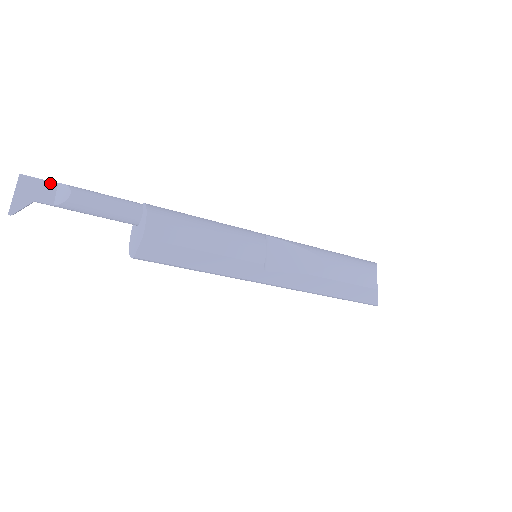
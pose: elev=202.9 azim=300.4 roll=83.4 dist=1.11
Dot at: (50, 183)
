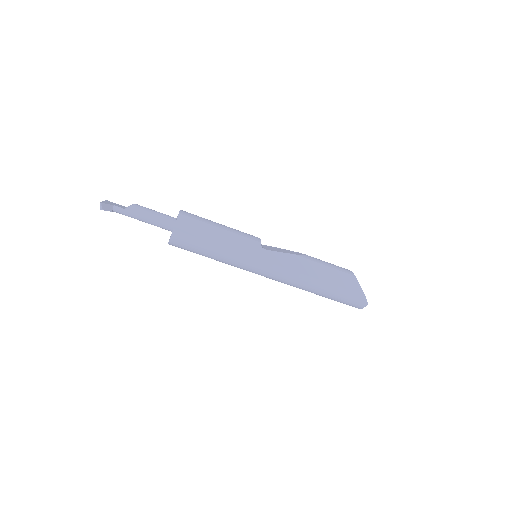
Dot at: (122, 206)
